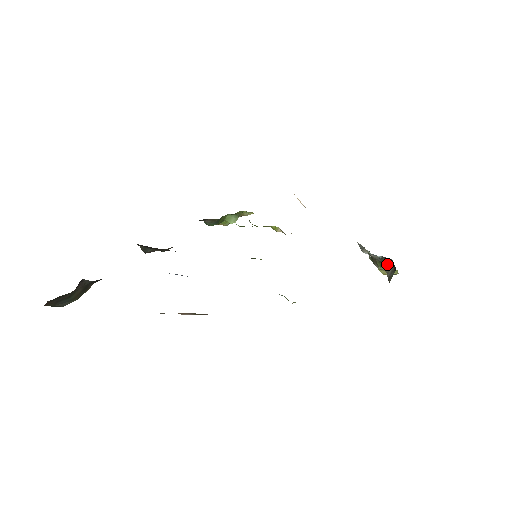
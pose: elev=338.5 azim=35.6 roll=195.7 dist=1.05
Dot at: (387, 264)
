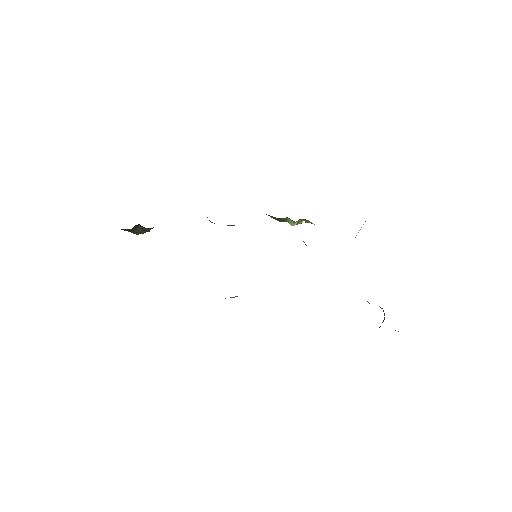
Dot at: (384, 317)
